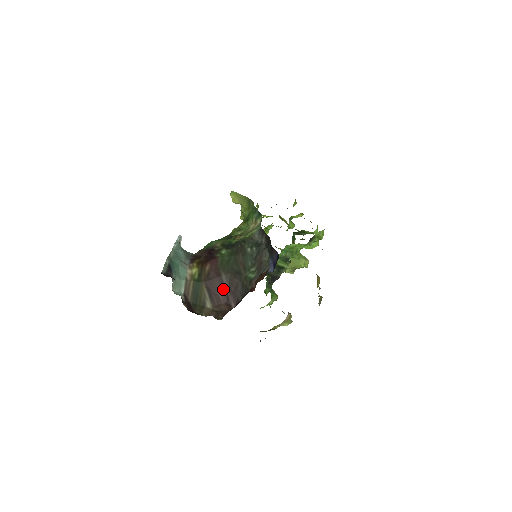
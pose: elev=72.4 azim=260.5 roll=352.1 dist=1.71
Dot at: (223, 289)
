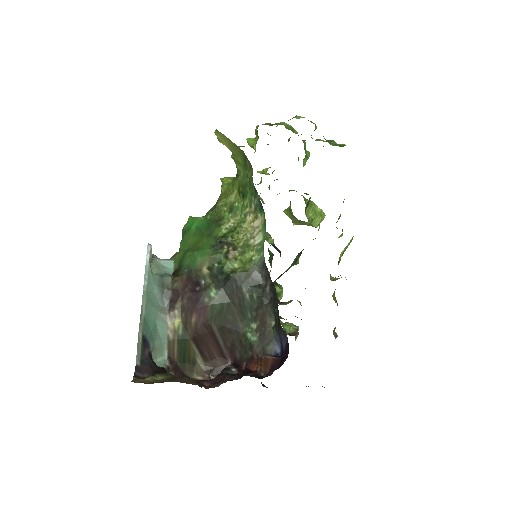
Dot at: (216, 344)
